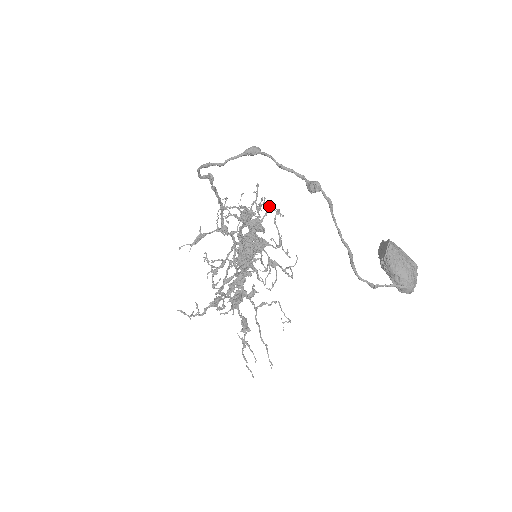
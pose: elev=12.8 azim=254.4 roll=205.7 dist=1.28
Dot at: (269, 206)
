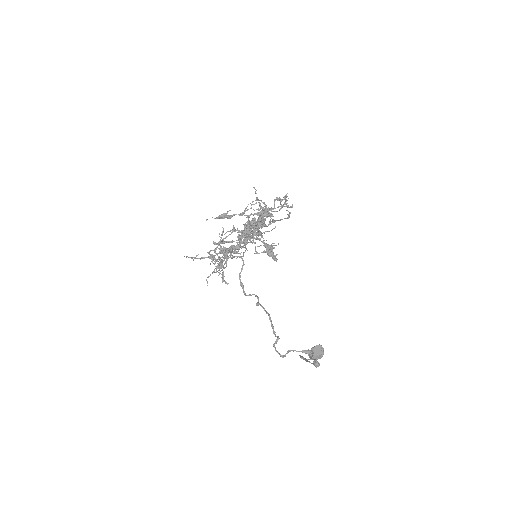
Dot at: occluded
